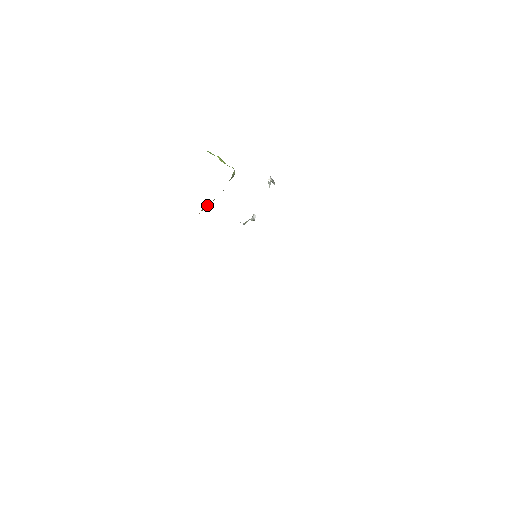
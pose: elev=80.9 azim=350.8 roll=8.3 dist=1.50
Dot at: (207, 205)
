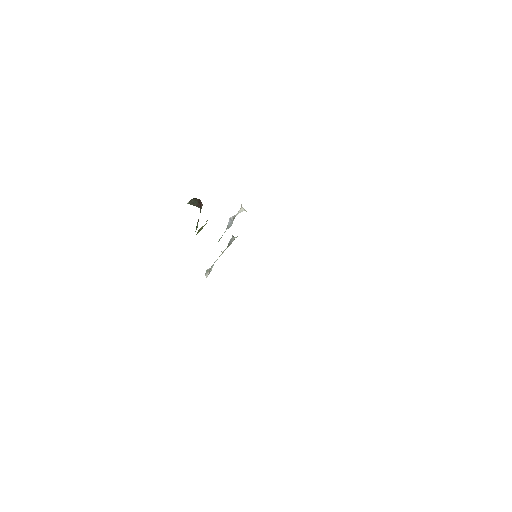
Dot at: (203, 226)
